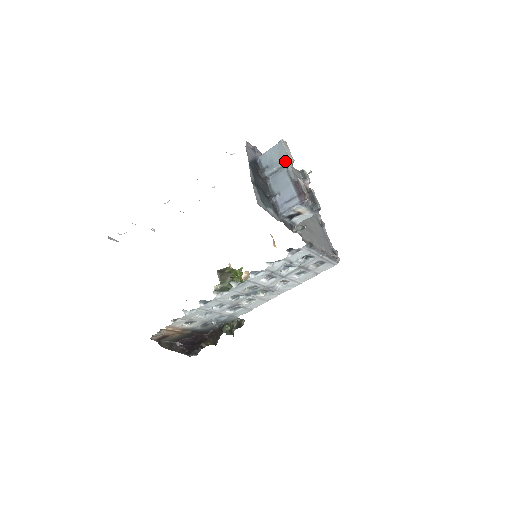
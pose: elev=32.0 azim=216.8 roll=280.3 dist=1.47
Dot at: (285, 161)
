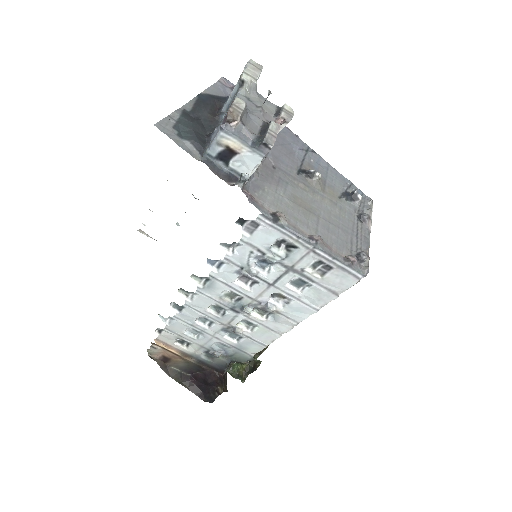
Dot at: (238, 82)
